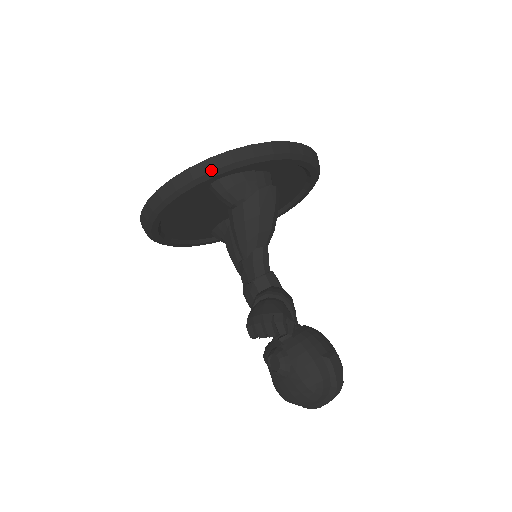
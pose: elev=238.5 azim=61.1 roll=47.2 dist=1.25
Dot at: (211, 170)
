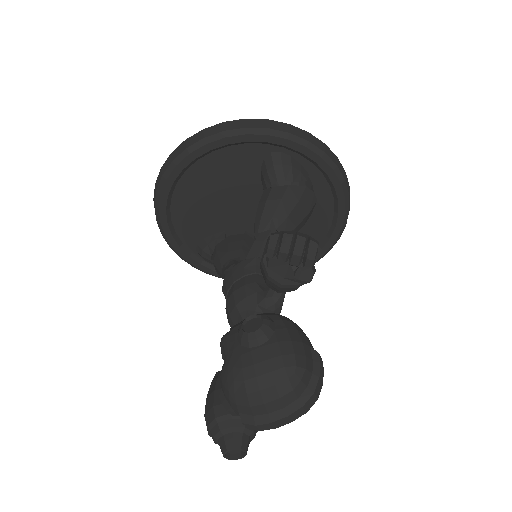
Dot at: (288, 131)
